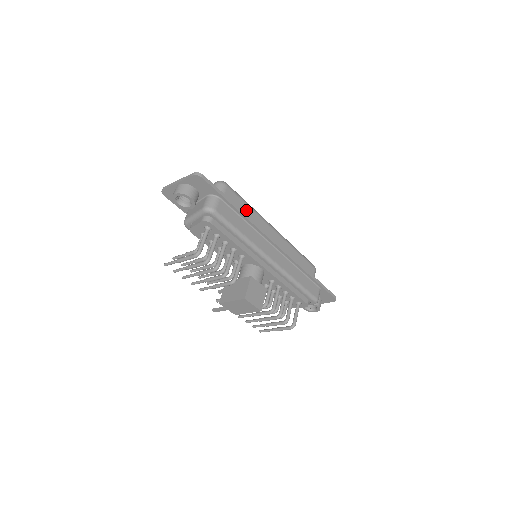
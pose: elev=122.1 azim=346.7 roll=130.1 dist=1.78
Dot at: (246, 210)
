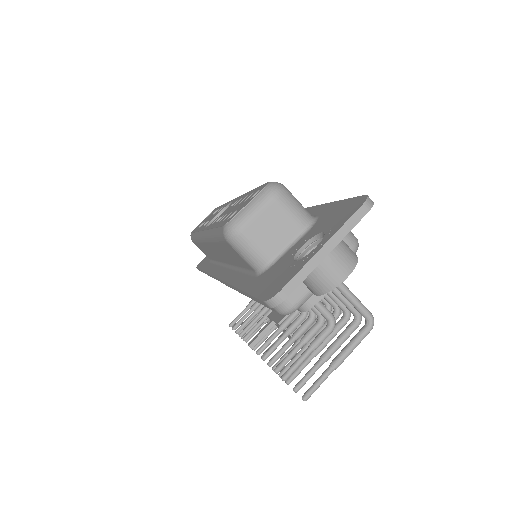
Dot at: occluded
